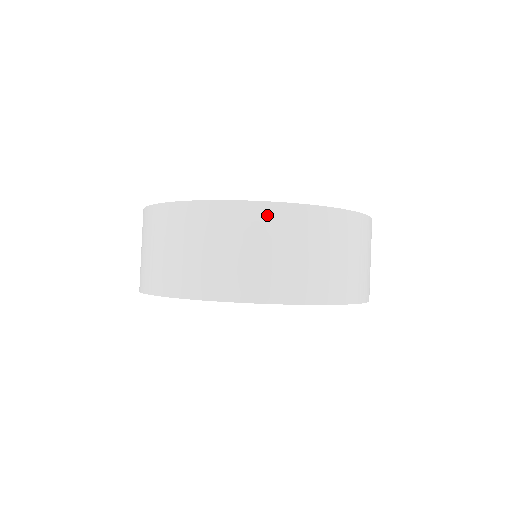
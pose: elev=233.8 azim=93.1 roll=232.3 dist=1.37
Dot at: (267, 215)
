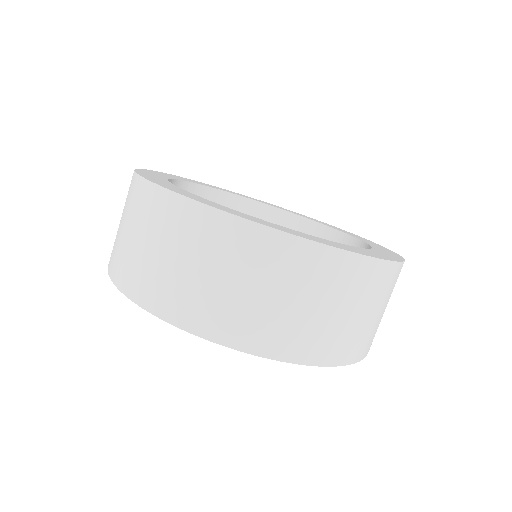
Dot at: (396, 275)
